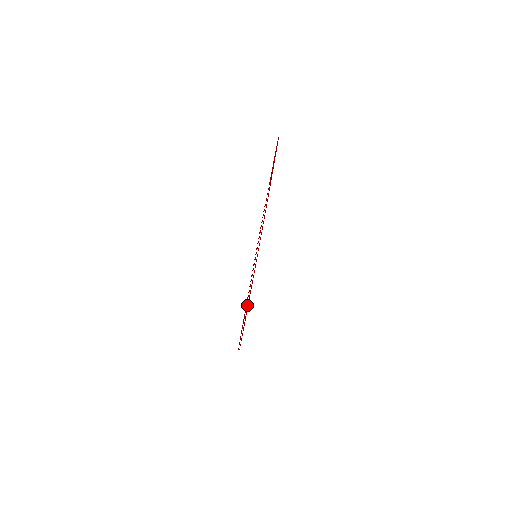
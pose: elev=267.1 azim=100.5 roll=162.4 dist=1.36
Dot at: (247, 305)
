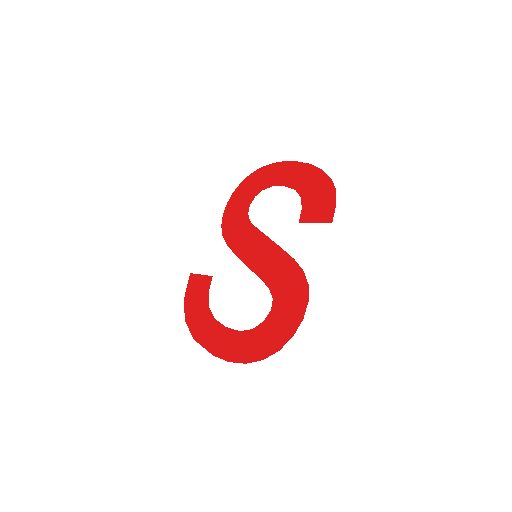
Dot at: (210, 281)
